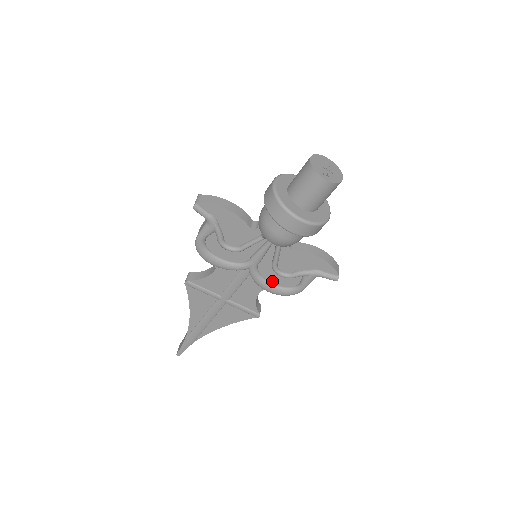
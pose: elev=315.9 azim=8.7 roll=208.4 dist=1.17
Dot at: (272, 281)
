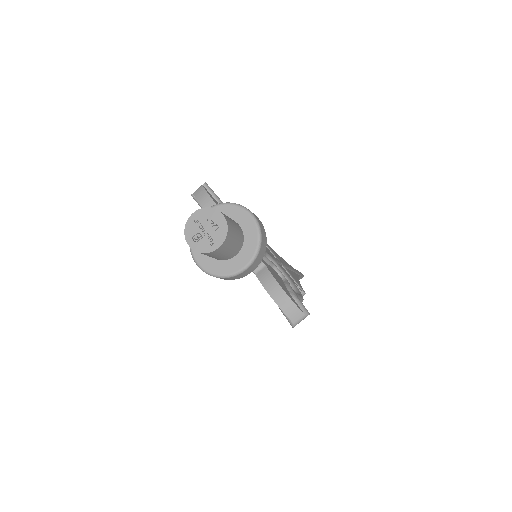
Dot at: occluded
